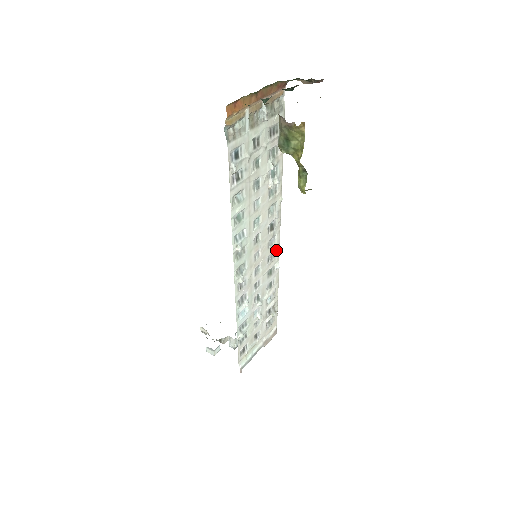
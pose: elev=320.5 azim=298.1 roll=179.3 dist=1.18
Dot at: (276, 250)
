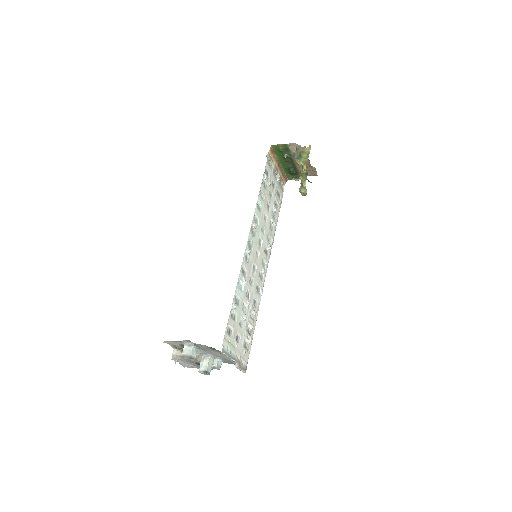
Dot at: (263, 276)
